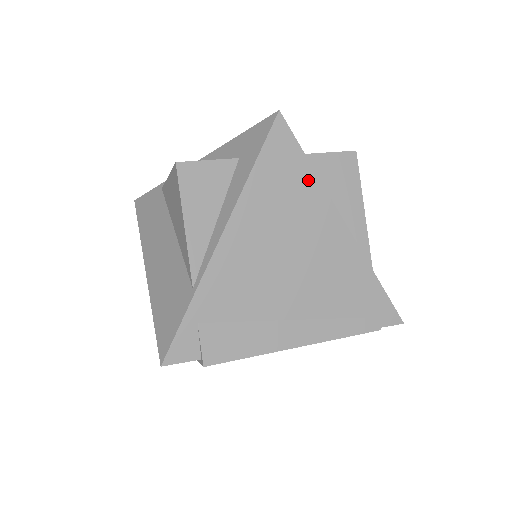
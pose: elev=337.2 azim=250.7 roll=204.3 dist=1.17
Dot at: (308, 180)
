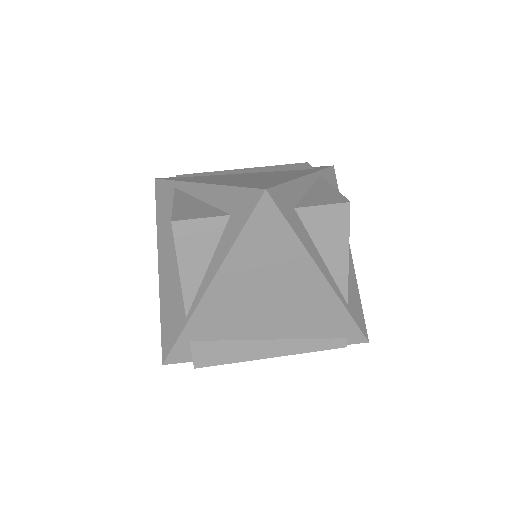
Dot at: (291, 244)
